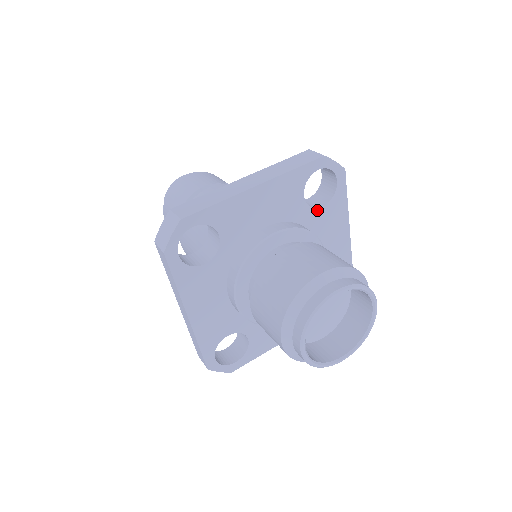
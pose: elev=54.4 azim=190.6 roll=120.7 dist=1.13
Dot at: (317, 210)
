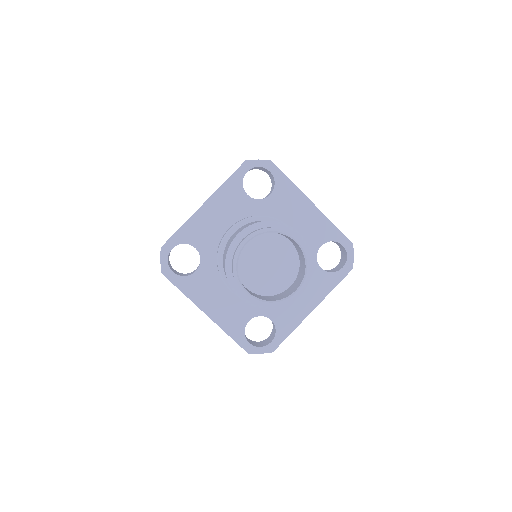
Dot at: (317, 265)
